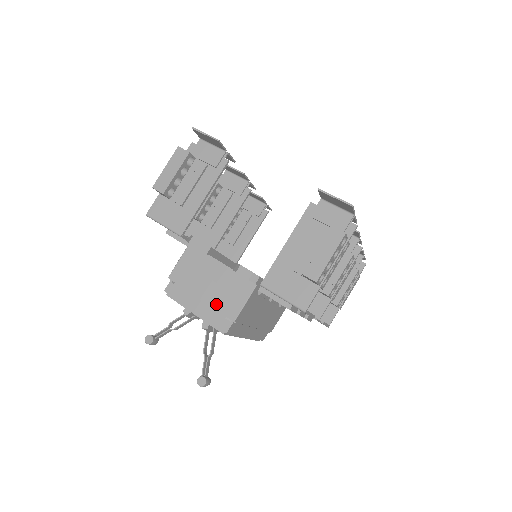
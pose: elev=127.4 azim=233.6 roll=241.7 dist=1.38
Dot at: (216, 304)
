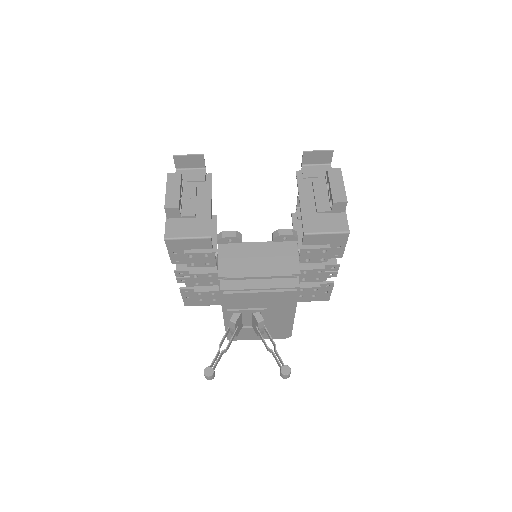
Dot at: (276, 271)
